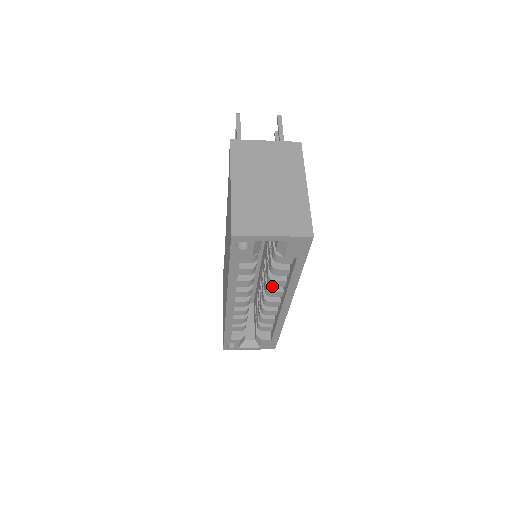
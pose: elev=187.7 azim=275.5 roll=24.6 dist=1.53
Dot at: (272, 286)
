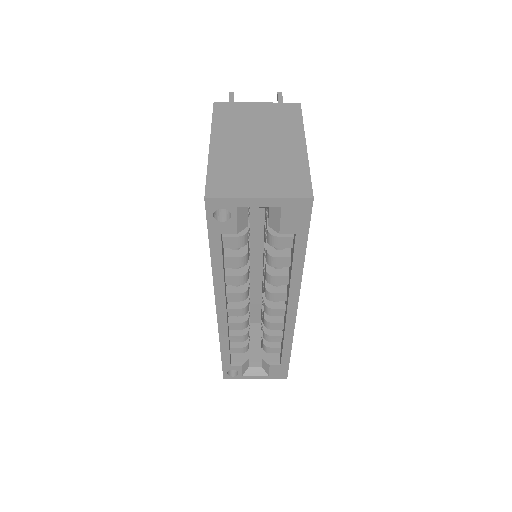
Dot at: (271, 284)
